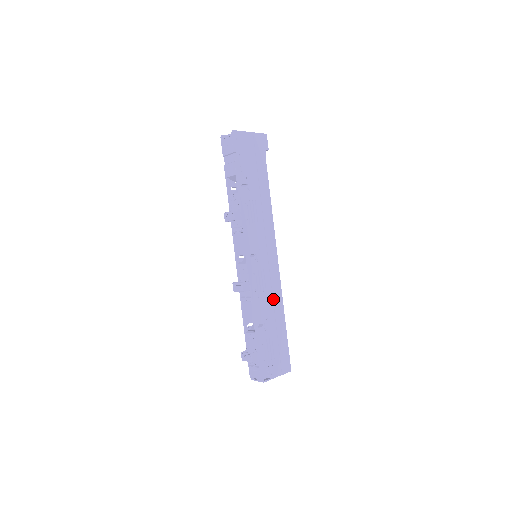
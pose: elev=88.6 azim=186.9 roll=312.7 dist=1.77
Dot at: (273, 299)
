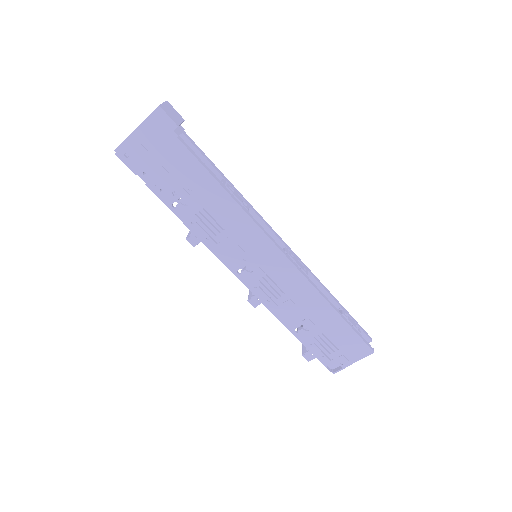
Dot at: (301, 297)
